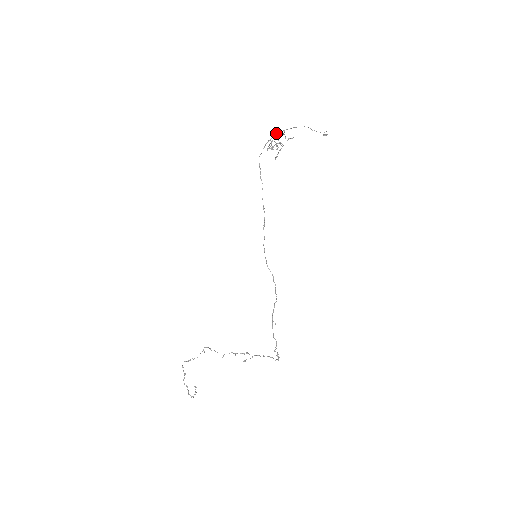
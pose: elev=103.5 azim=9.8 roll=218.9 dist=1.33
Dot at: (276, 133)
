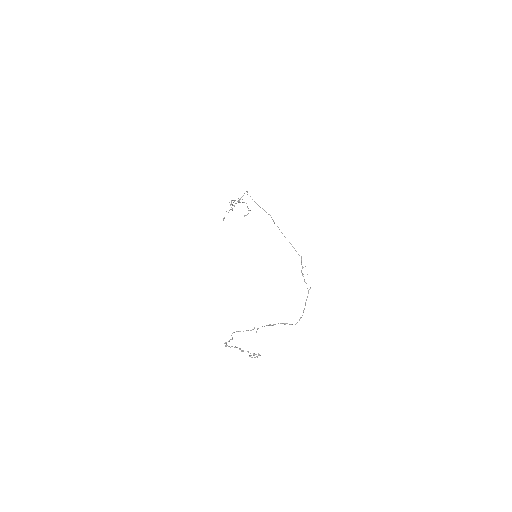
Dot at: (231, 200)
